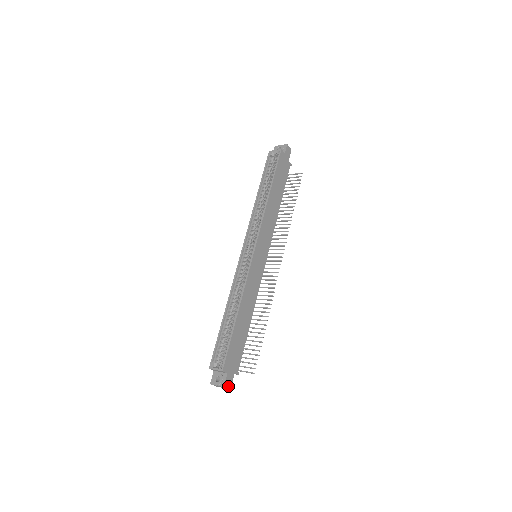
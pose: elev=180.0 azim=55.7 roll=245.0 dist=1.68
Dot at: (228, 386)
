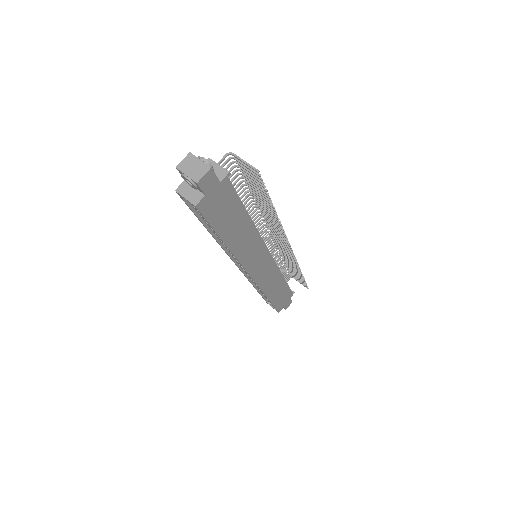
Dot at: (289, 305)
